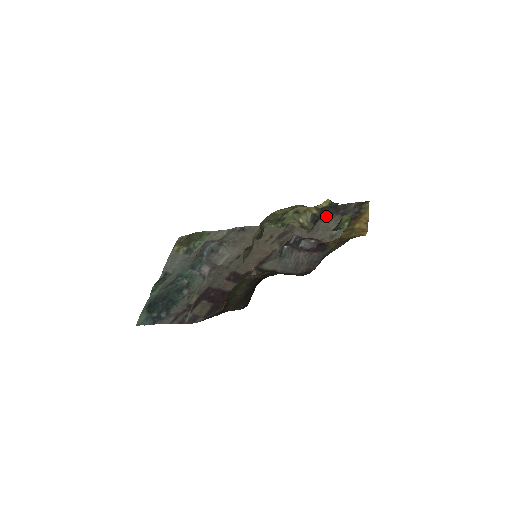
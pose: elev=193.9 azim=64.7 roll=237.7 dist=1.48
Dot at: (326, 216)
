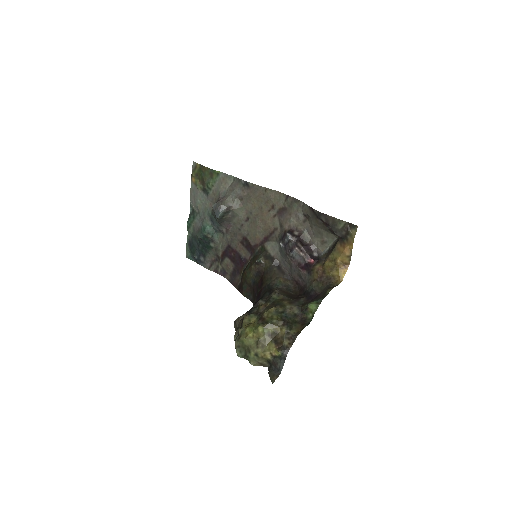
Dot at: (275, 372)
